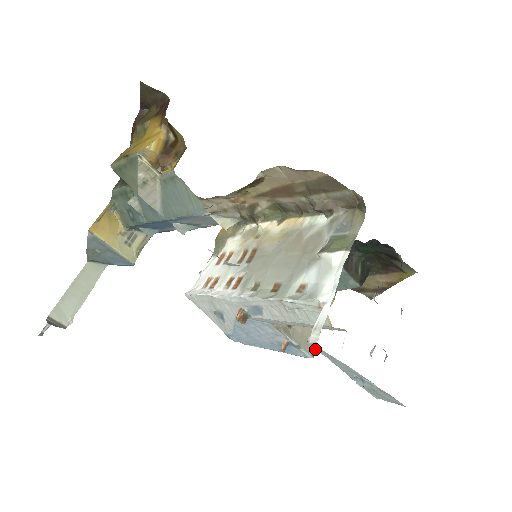
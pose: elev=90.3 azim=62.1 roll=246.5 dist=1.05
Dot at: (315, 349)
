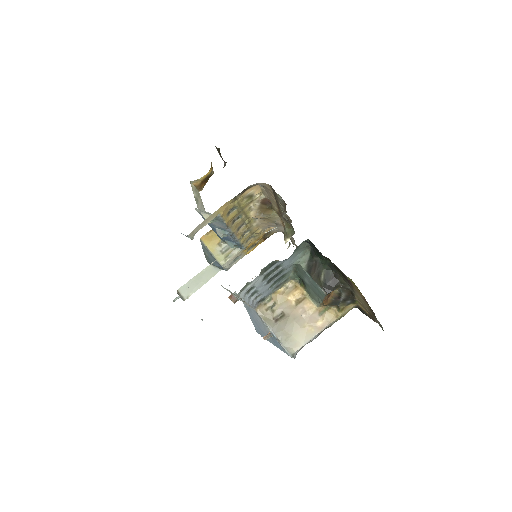
Dot at: occluded
